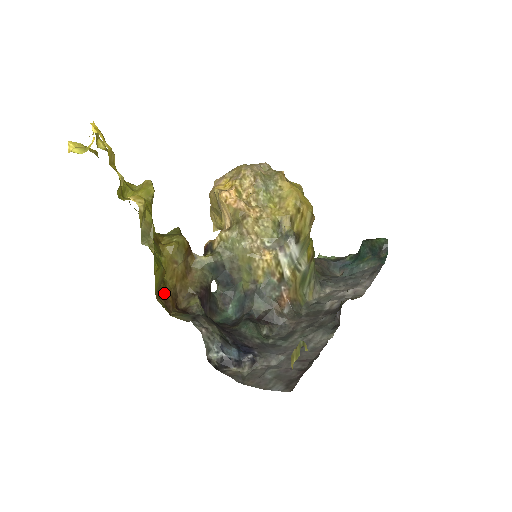
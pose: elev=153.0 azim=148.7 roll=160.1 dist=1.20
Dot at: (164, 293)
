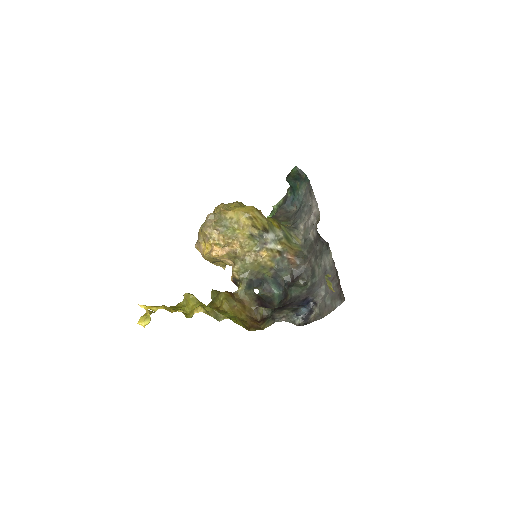
Dot at: (248, 324)
